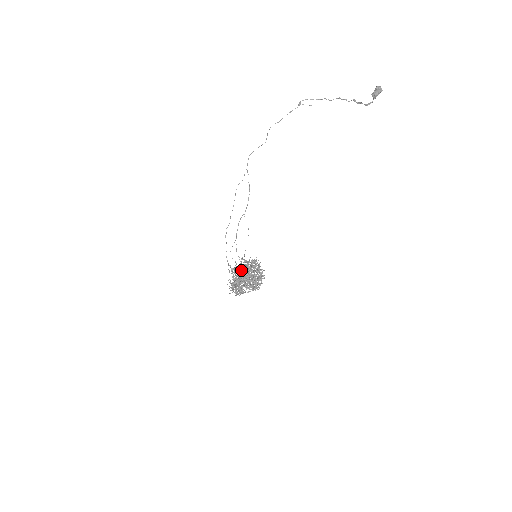
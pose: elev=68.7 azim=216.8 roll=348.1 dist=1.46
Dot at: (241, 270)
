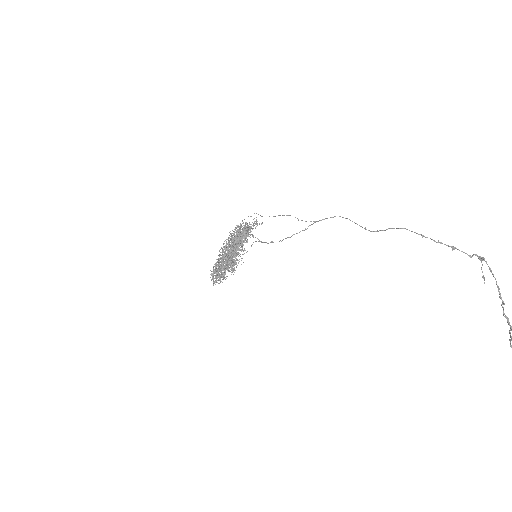
Dot at: (236, 244)
